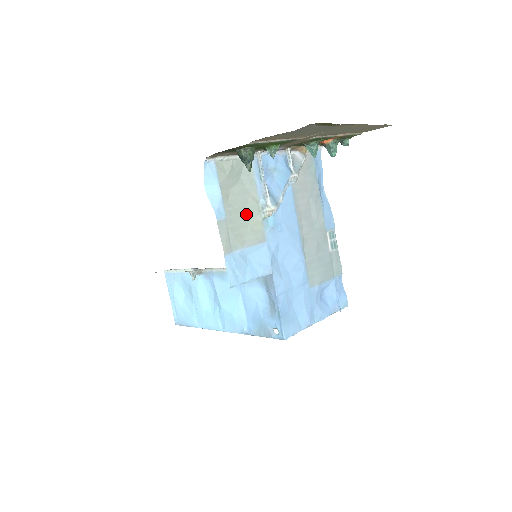
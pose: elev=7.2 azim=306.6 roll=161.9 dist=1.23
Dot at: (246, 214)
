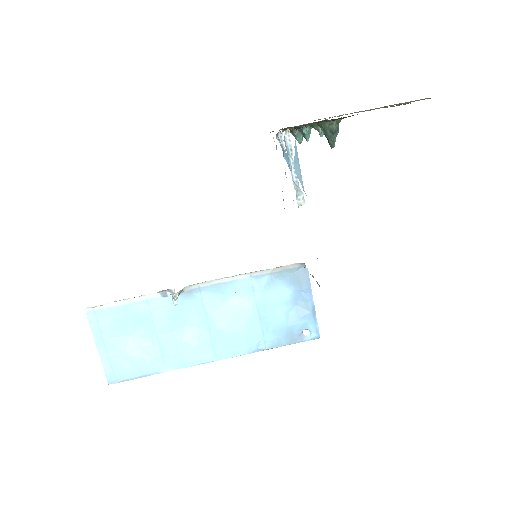
Dot at: occluded
